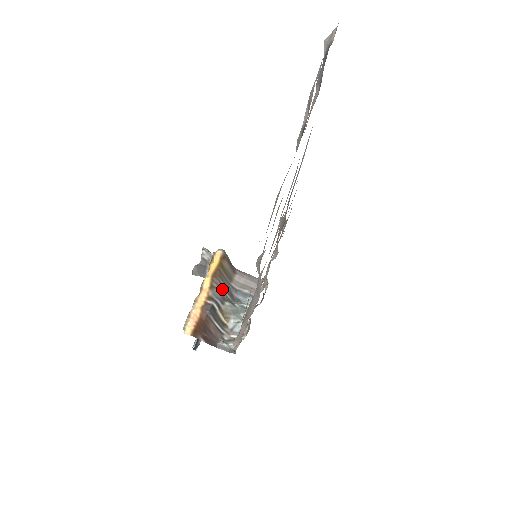
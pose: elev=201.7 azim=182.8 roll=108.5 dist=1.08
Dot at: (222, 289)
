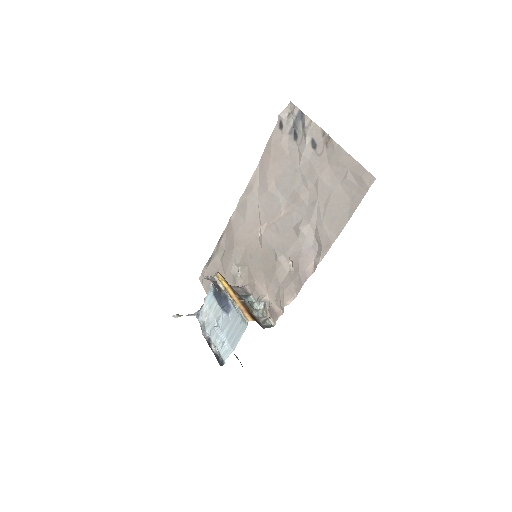
Dot at: (238, 294)
